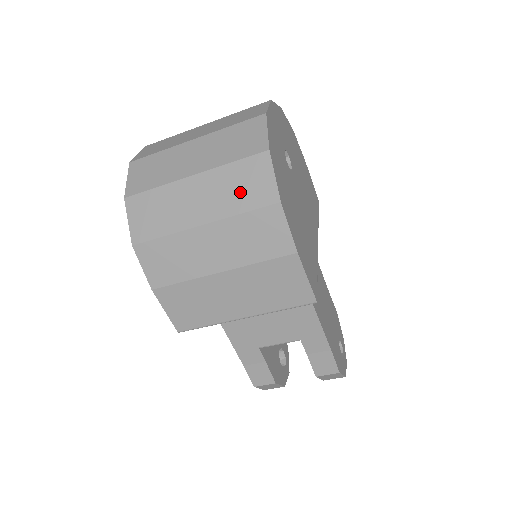
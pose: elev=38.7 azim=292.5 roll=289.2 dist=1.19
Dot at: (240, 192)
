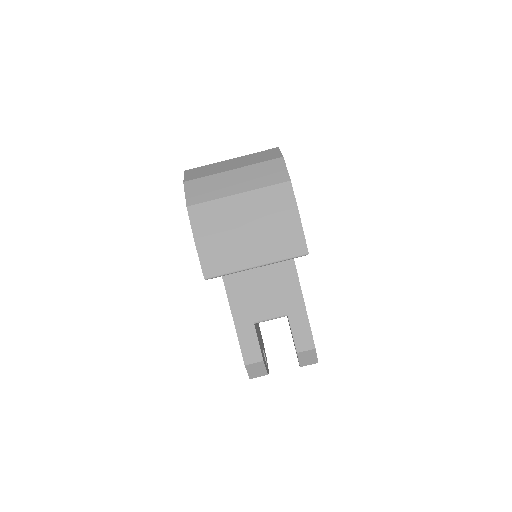
Dot at: (265, 176)
